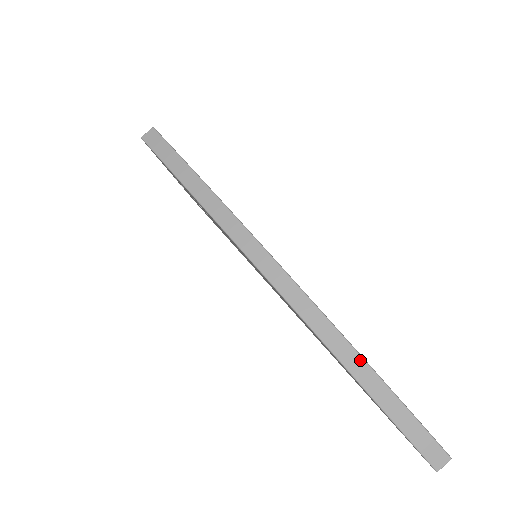
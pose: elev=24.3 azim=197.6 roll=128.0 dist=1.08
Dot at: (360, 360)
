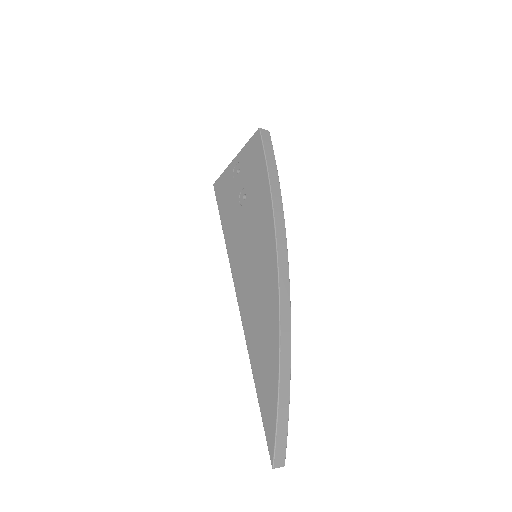
Dot at: (289, 364)
